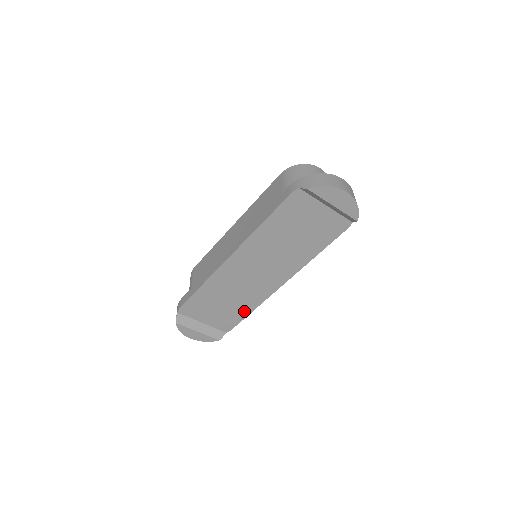
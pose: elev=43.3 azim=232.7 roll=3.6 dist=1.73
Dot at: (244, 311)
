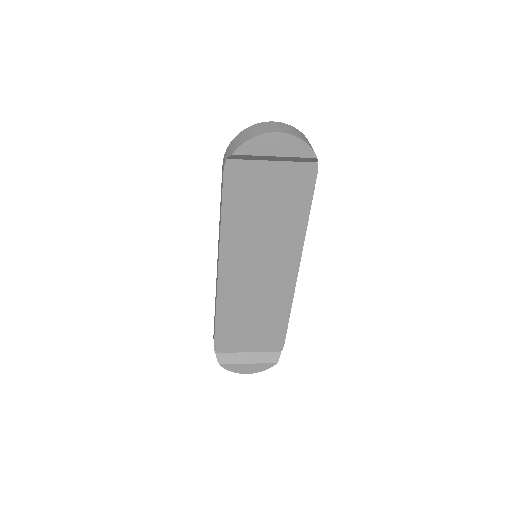
Dot at: (280, 320)
